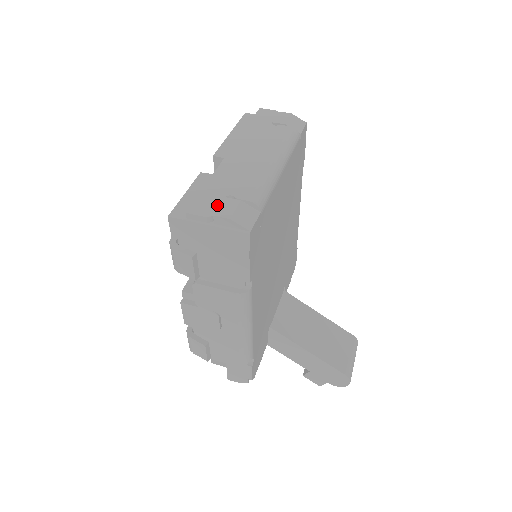
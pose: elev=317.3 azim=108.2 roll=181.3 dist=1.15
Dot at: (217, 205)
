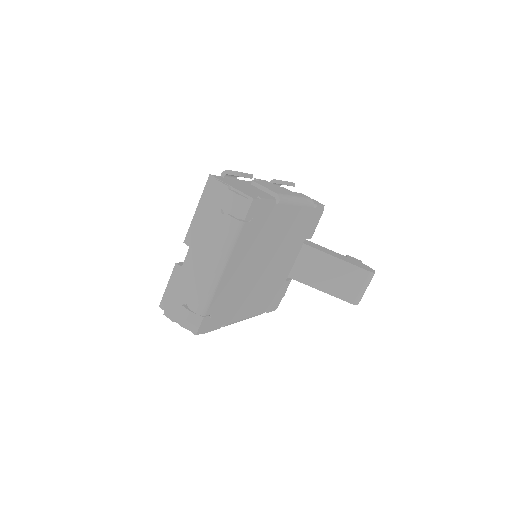
Dot at: (178, 312)
